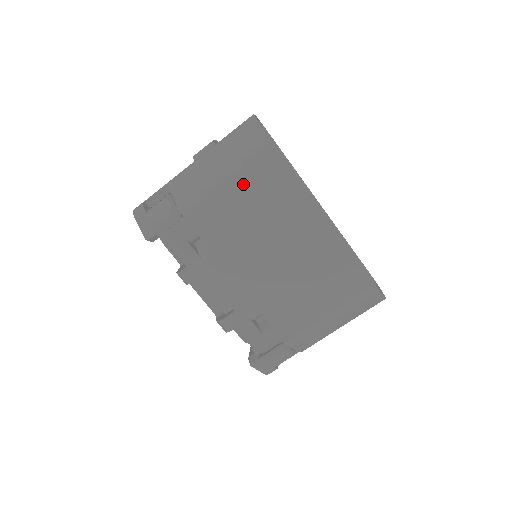
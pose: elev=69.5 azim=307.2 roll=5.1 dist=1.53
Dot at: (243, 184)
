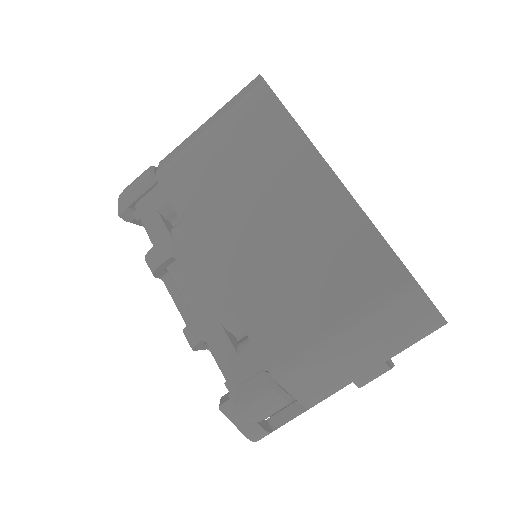
Dot at: (229, 136)
